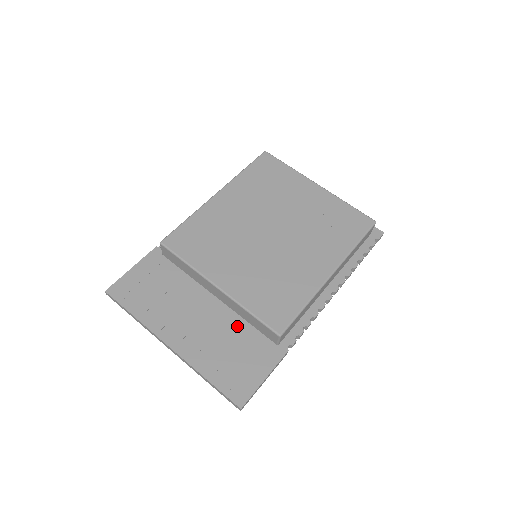
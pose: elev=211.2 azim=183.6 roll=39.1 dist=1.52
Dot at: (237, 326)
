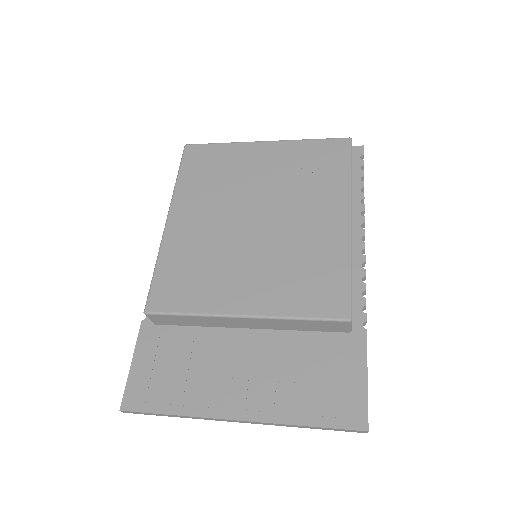
Dot at: (293, 343)
